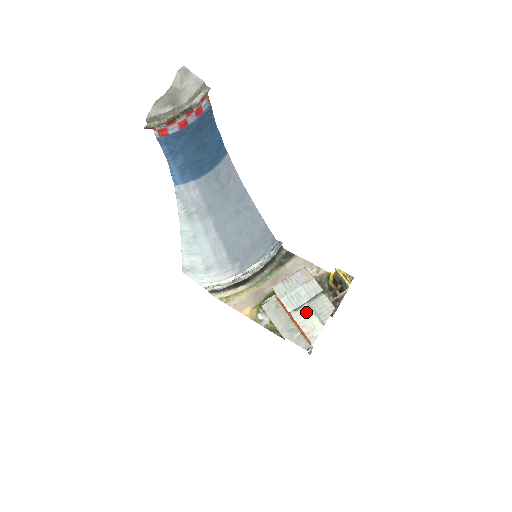
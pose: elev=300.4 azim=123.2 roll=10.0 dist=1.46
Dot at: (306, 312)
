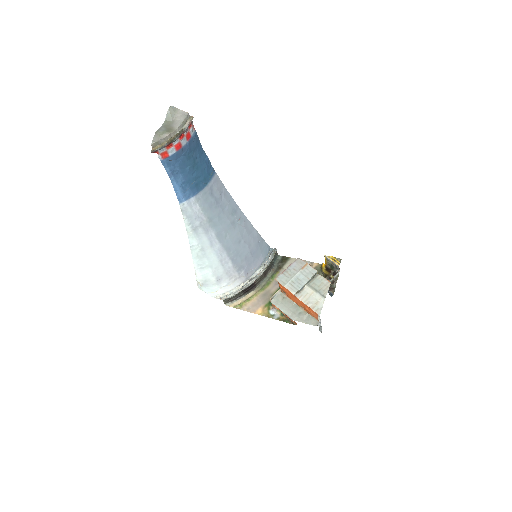
Dot at: (308, 291)
